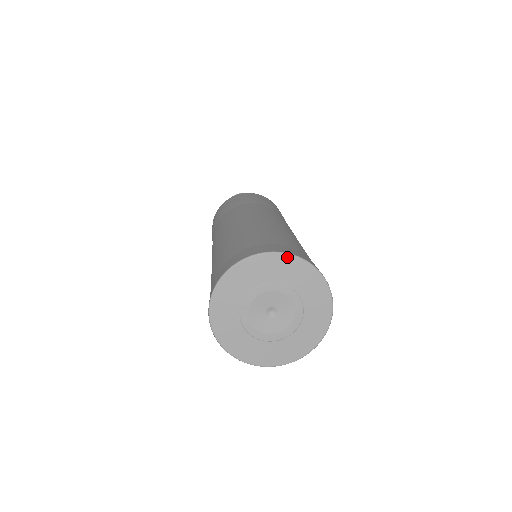
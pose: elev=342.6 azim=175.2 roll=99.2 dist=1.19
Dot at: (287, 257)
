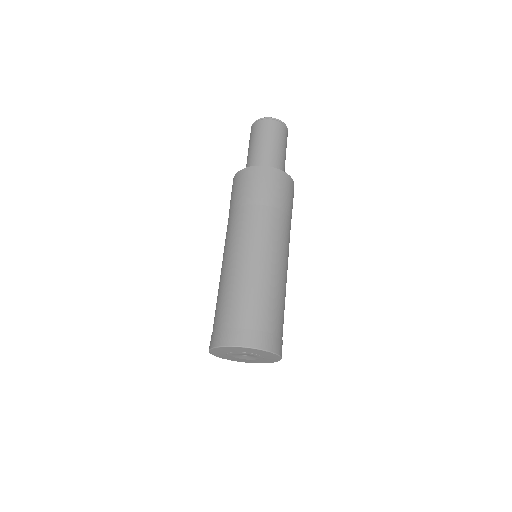
Dot at: (245, 348)
